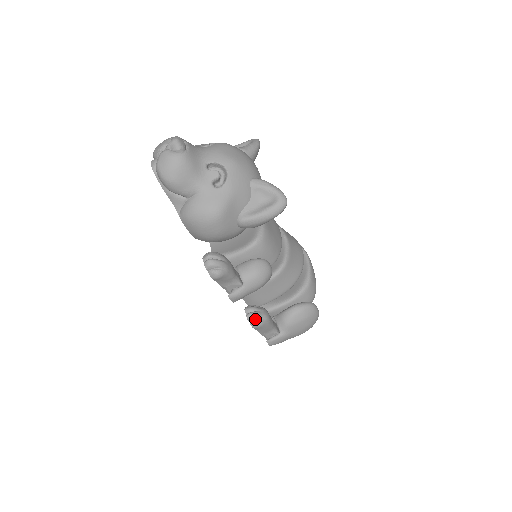
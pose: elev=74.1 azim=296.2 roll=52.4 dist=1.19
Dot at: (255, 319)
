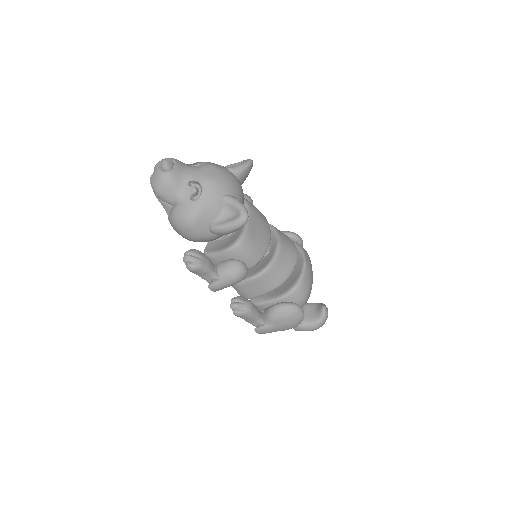
Dot at: (237, 308)
